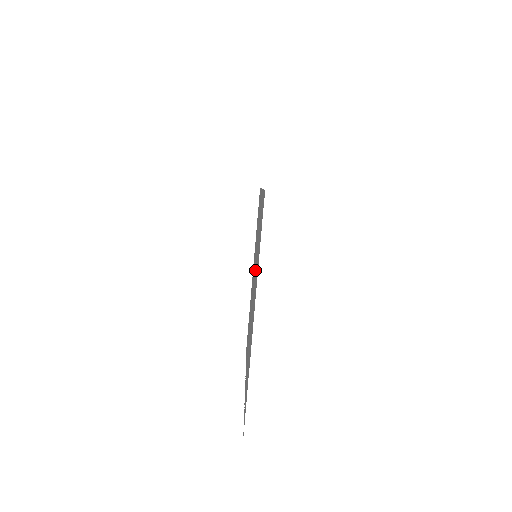
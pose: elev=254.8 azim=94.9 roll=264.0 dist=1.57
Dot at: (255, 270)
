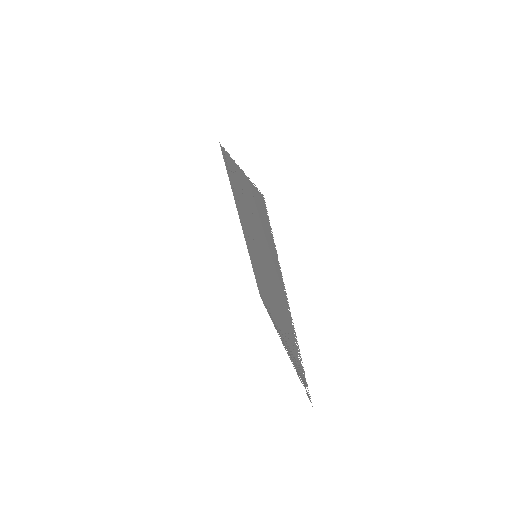
Dot at: (250, 231)
